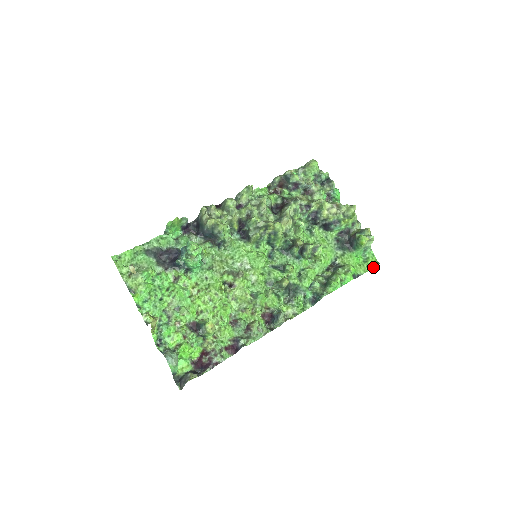
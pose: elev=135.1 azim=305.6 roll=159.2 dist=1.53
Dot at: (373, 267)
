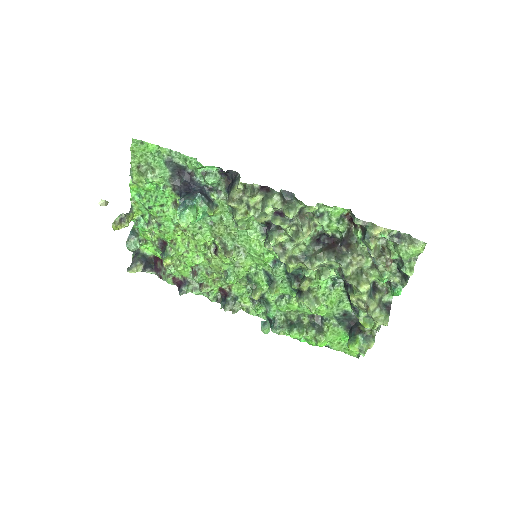
Dot at: (349, 354)
